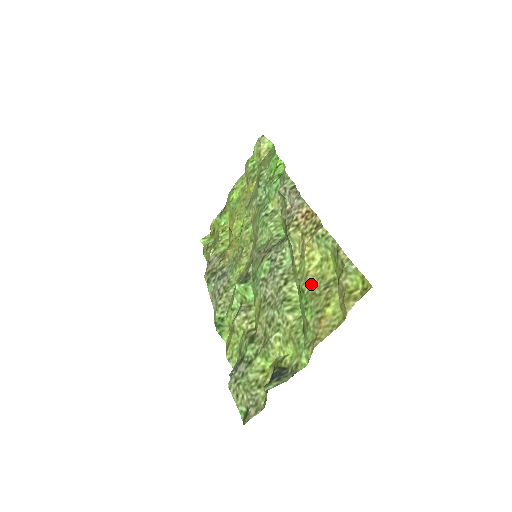
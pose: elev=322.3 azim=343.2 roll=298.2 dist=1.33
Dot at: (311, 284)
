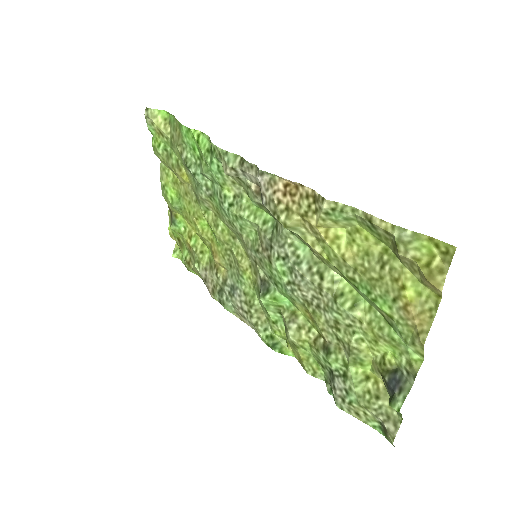
Dot at: (358, 269)
